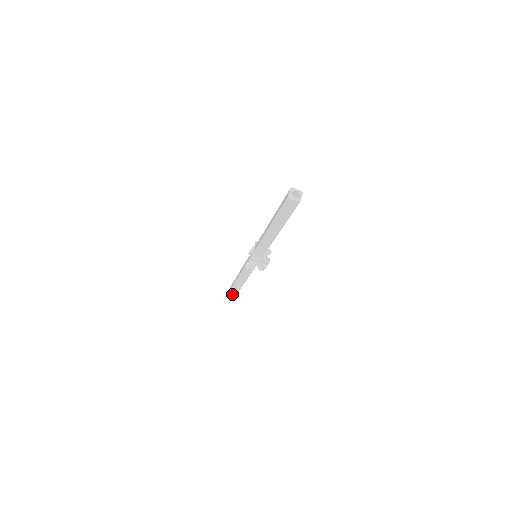
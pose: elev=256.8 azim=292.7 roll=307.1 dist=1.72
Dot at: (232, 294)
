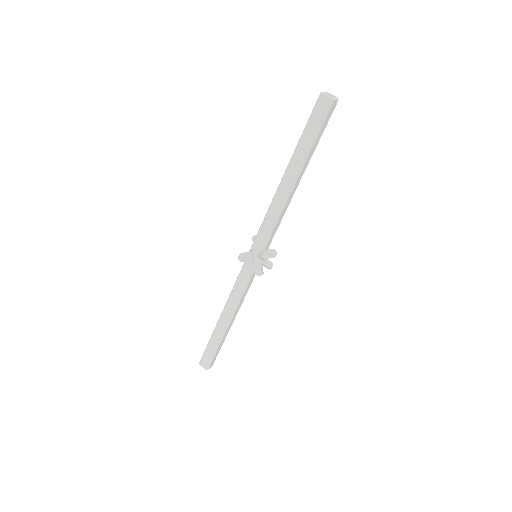
Dot at: (205, 362)
